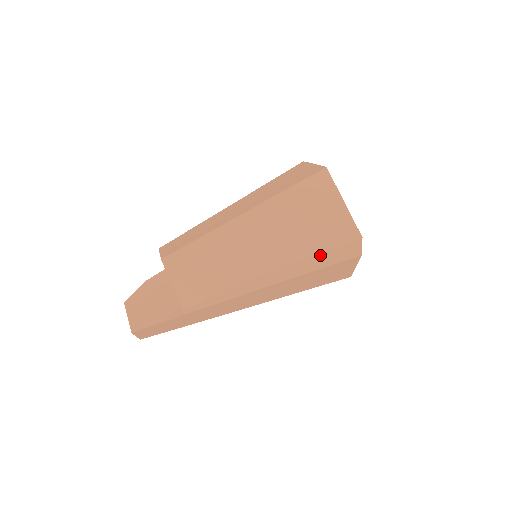
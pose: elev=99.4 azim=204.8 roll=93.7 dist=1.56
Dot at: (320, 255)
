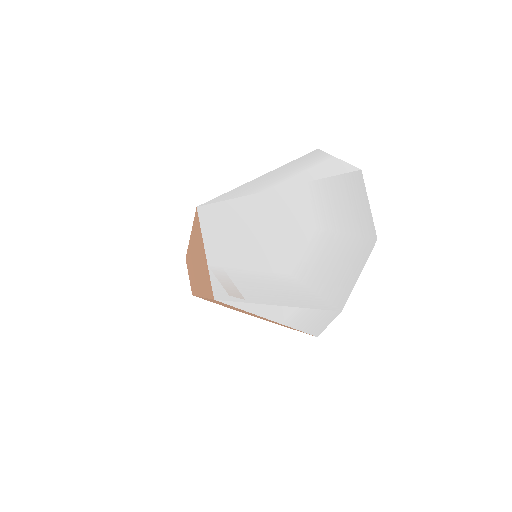
Dot at: occluded
